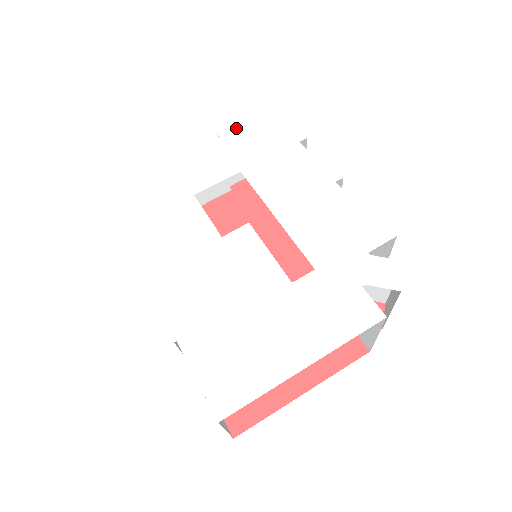
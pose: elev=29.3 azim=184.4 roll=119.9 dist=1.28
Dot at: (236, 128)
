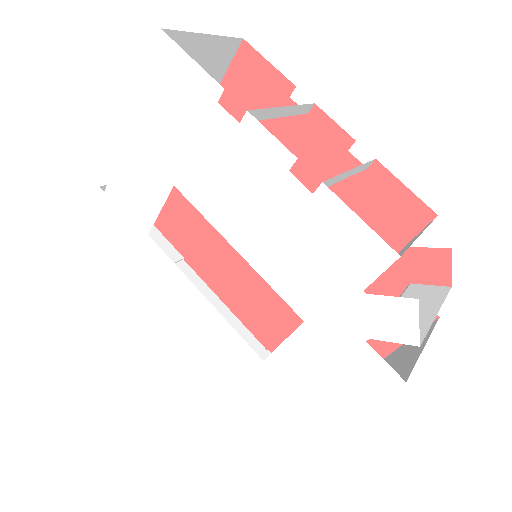
Dot at: (137, 106)
